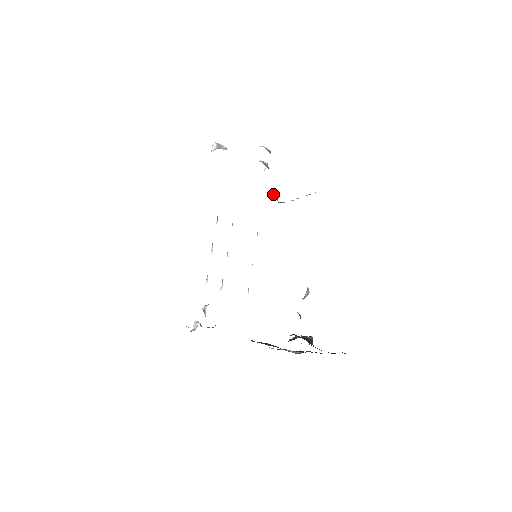
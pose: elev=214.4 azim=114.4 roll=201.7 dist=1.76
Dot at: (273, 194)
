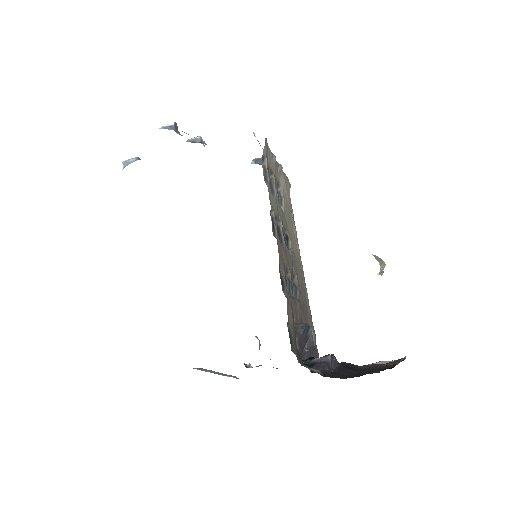
Dot at: (252, 160)
